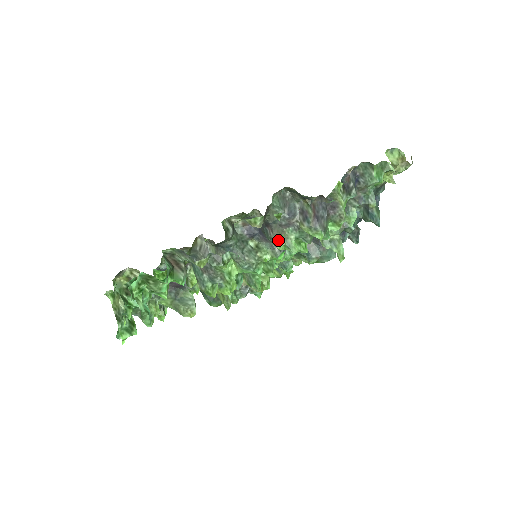
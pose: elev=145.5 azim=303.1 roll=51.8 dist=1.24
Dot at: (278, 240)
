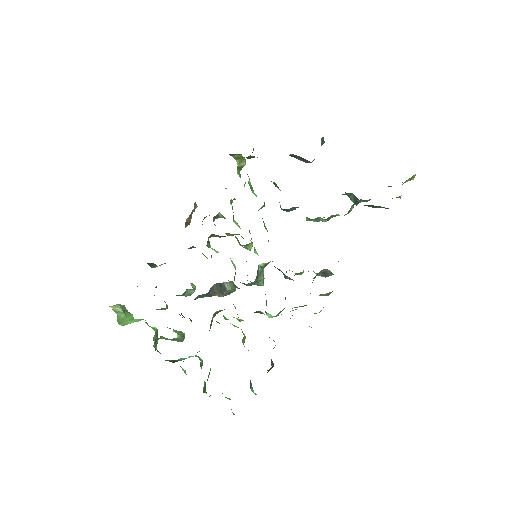
Dot at: occluded
